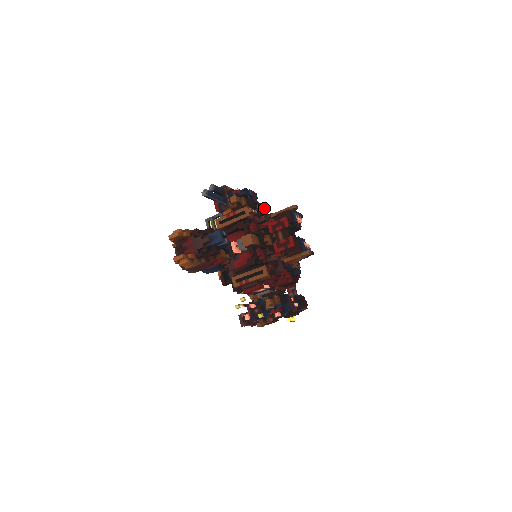
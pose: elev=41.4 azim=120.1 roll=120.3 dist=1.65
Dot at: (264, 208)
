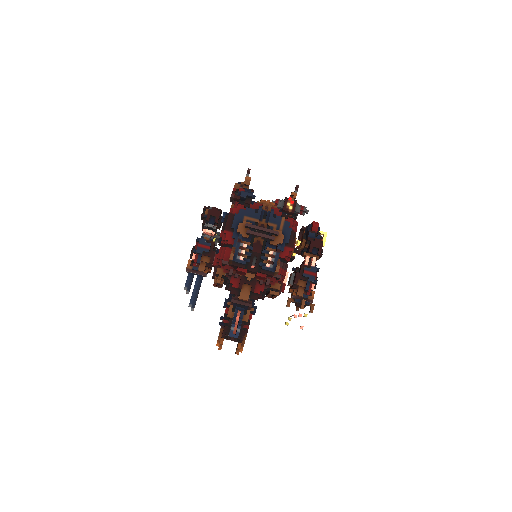
Dot at: (213, 209)
